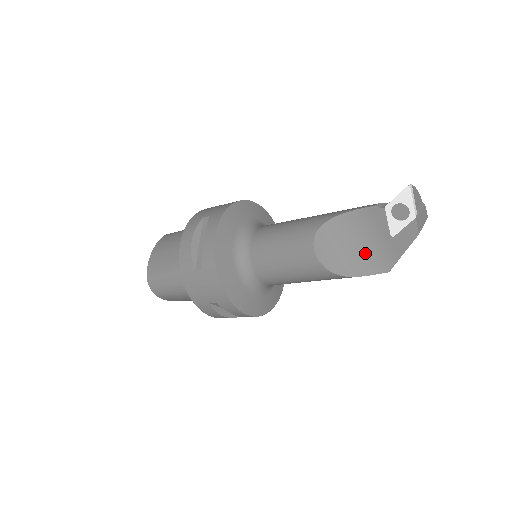
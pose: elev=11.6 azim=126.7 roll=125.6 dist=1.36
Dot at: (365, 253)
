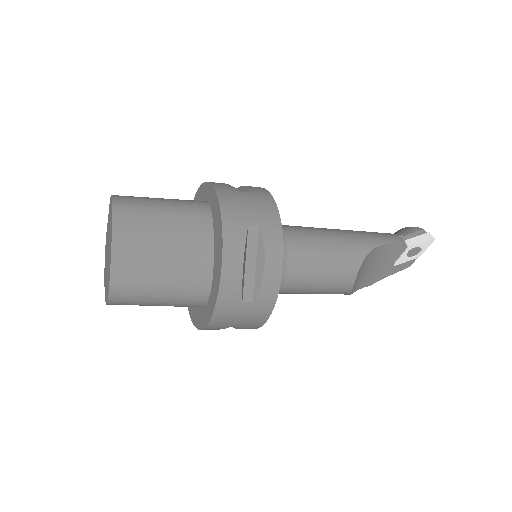
Dot at: (369, 274)
